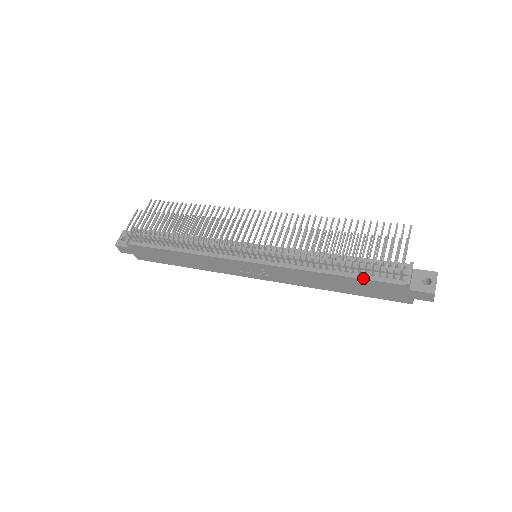
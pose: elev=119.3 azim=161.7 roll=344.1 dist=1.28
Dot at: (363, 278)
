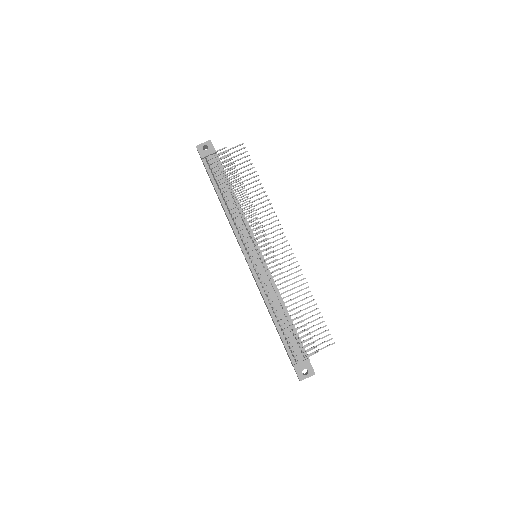
Dot at: (282, 338)
